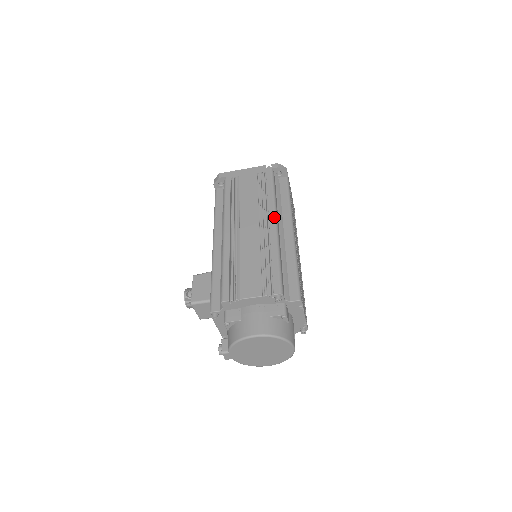
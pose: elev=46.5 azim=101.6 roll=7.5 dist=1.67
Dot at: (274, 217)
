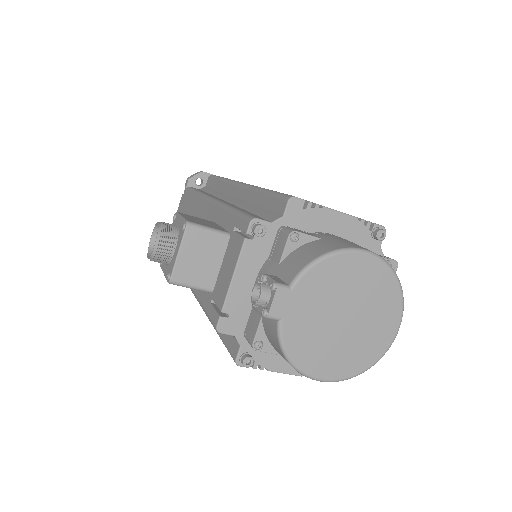
Dot at: occluded
